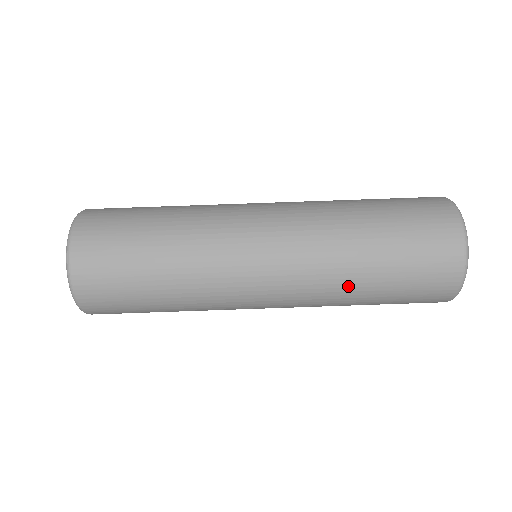
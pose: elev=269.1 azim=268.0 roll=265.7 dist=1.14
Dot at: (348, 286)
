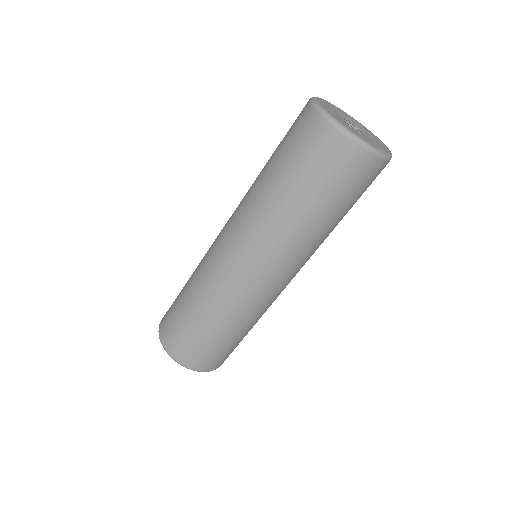
Dot at: (324, 236)
